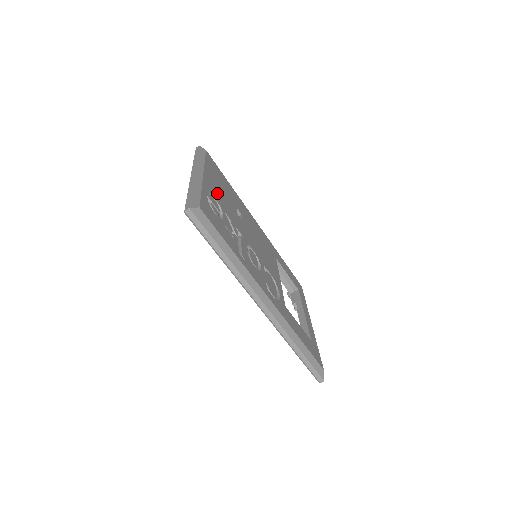
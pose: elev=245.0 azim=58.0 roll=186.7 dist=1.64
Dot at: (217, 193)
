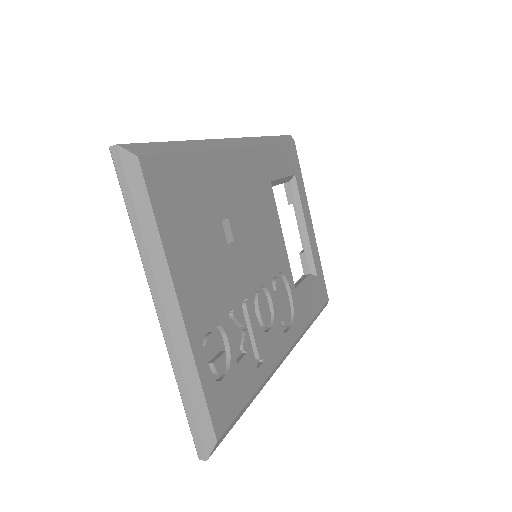
Dot at: (203, 291)
